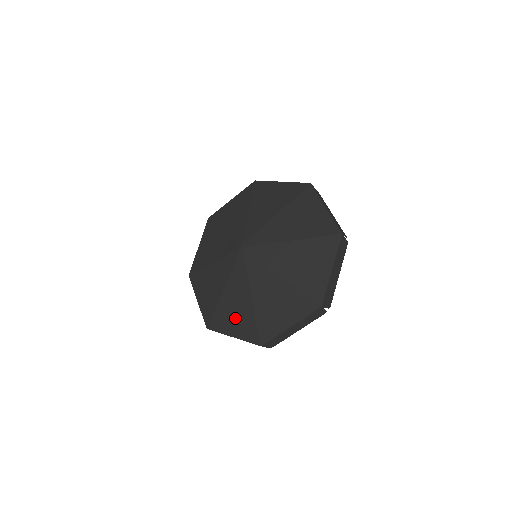
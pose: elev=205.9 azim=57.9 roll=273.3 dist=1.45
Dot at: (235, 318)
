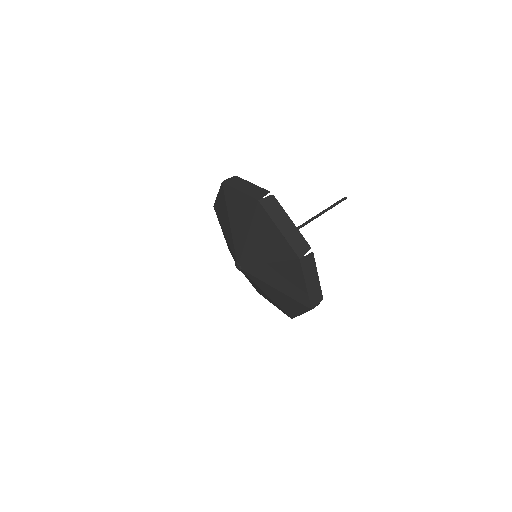
Dot at: (267, 298)
